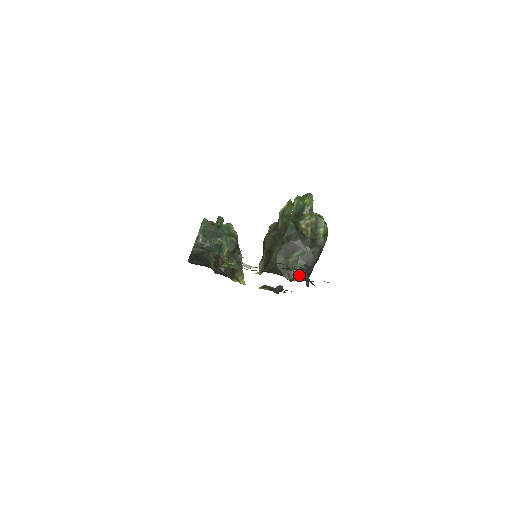
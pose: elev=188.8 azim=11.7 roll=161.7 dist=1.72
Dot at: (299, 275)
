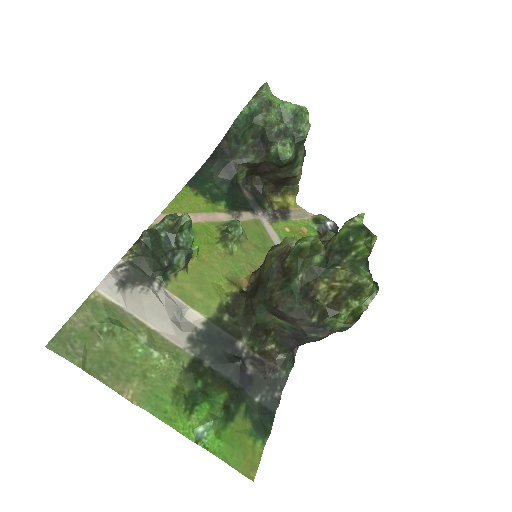
Dot at: (277, 346)
